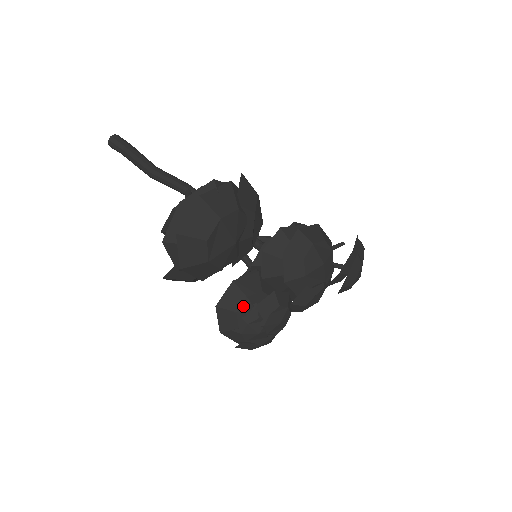
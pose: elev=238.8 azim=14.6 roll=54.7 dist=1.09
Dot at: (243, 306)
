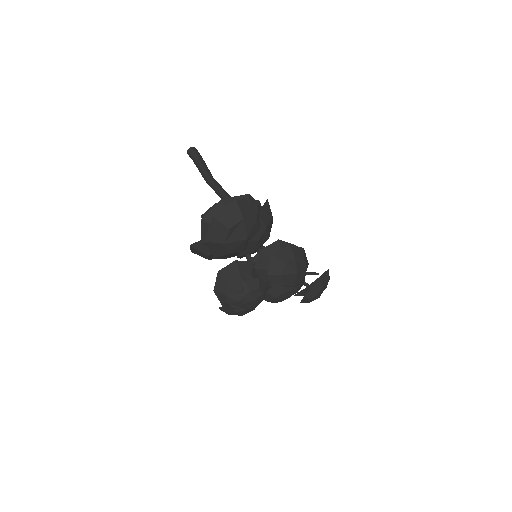
Dot at: (235, 278)
